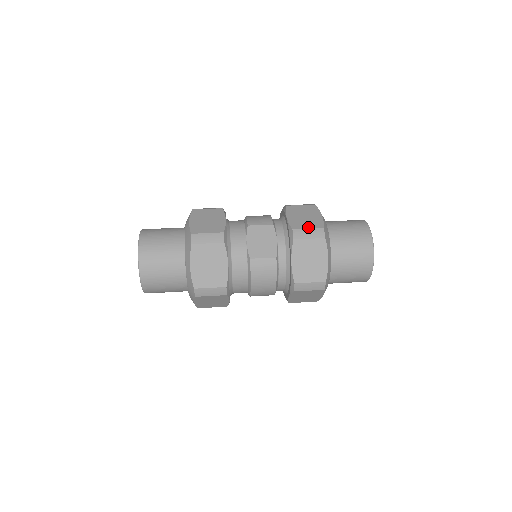
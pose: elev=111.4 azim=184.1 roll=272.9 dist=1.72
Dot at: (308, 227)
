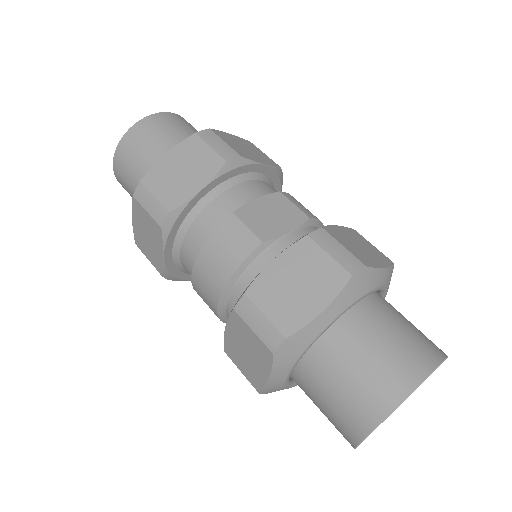
Dot at: (346, 246)
